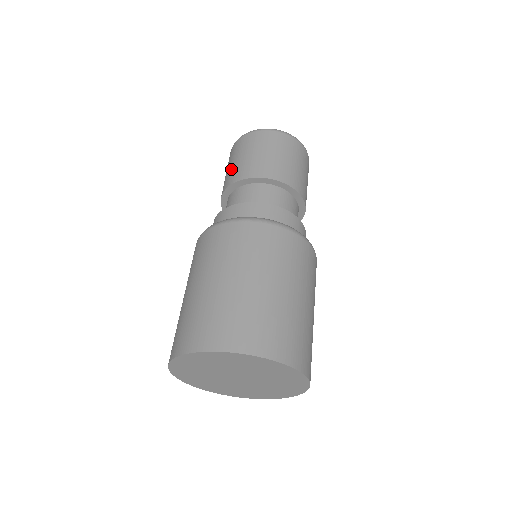
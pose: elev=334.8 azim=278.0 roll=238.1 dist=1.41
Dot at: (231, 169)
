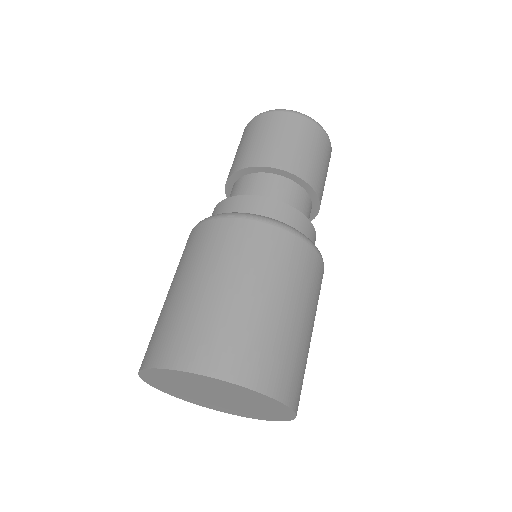
Dot at: (237, 155)
